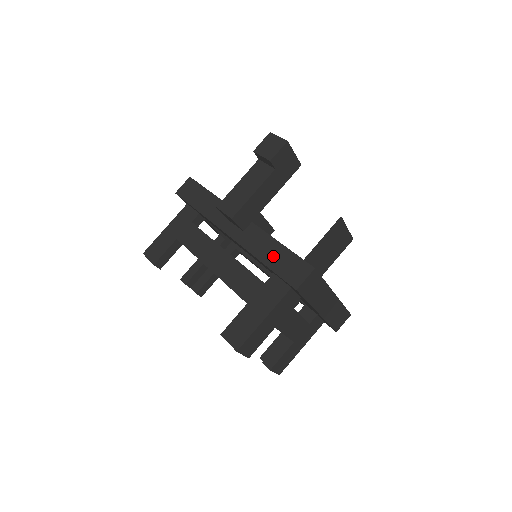
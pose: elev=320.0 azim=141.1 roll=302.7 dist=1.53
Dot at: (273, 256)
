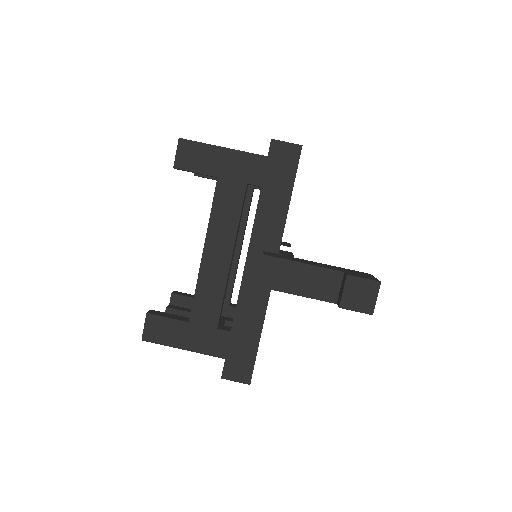
Dot at: (244, 334)
